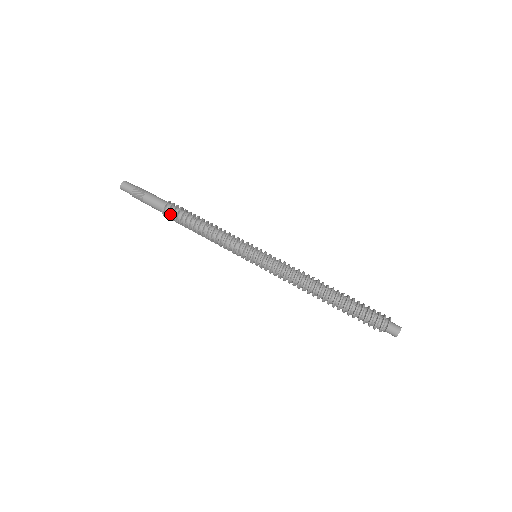
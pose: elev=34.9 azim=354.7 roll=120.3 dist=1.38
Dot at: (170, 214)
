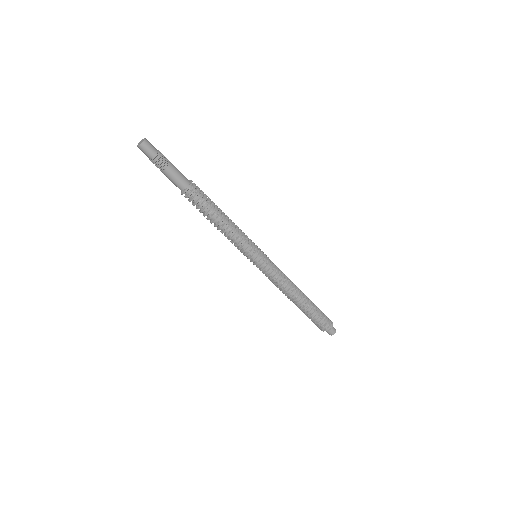
Dot at: (194, 193)
